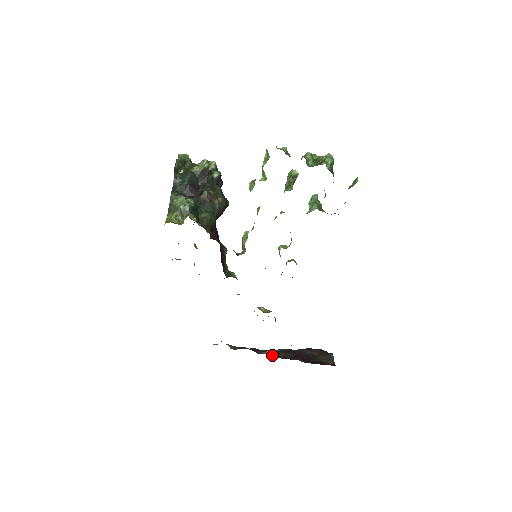
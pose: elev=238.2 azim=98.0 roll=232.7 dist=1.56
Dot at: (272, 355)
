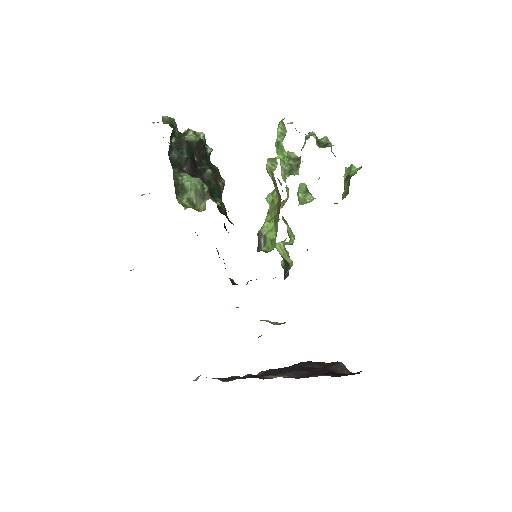
Dot at: (284, 377)
